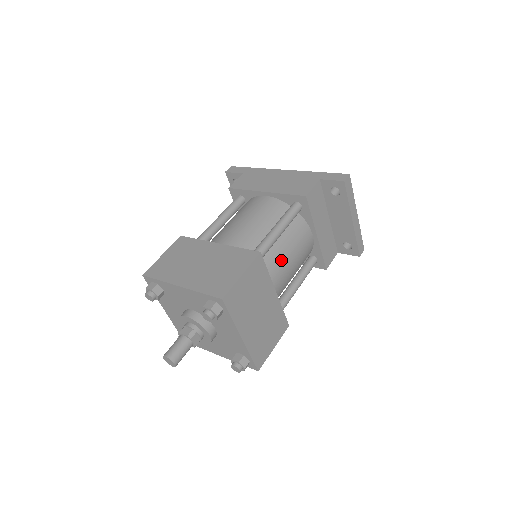
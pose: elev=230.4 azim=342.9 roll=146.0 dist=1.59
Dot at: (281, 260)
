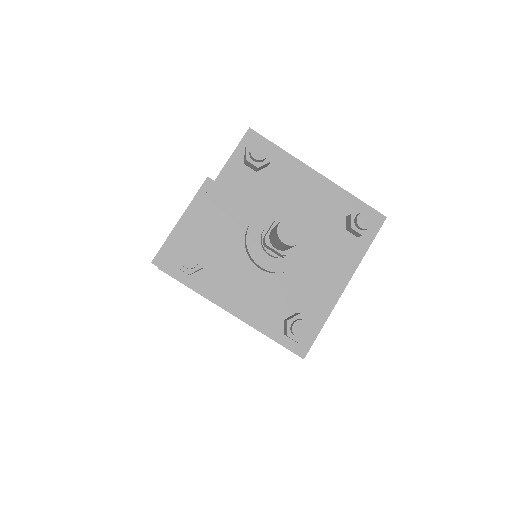
Dot at: occluded
